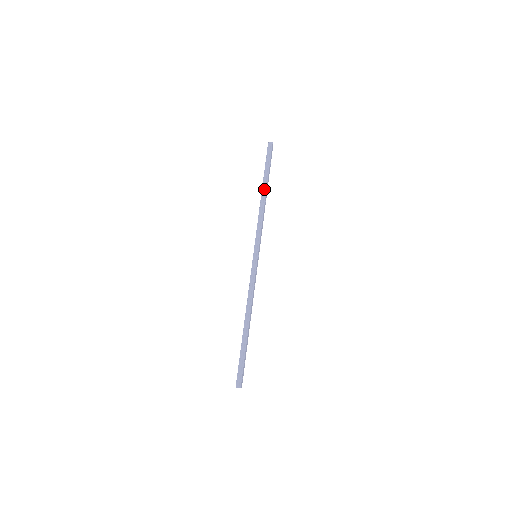
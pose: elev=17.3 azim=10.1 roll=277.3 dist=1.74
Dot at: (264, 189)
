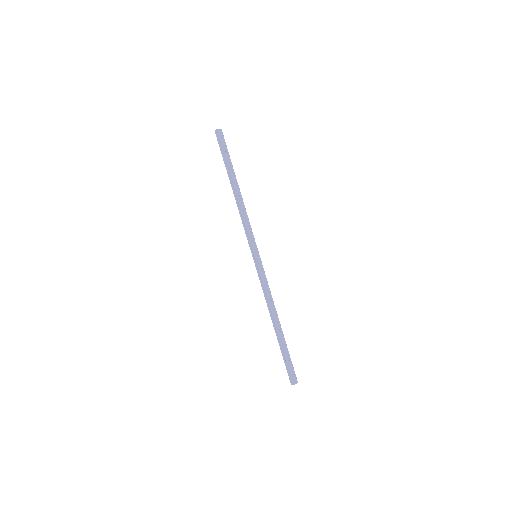
Dot at: (232, 185)
